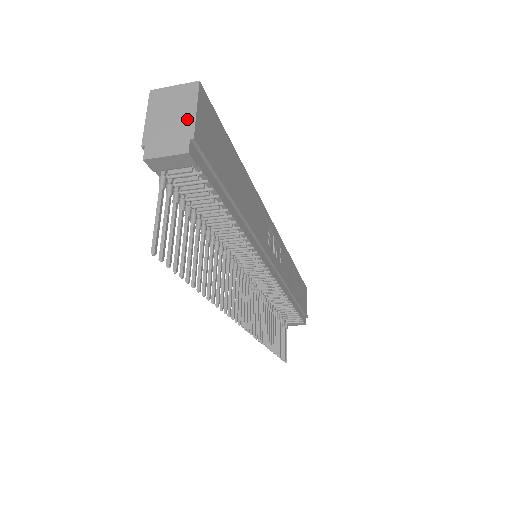
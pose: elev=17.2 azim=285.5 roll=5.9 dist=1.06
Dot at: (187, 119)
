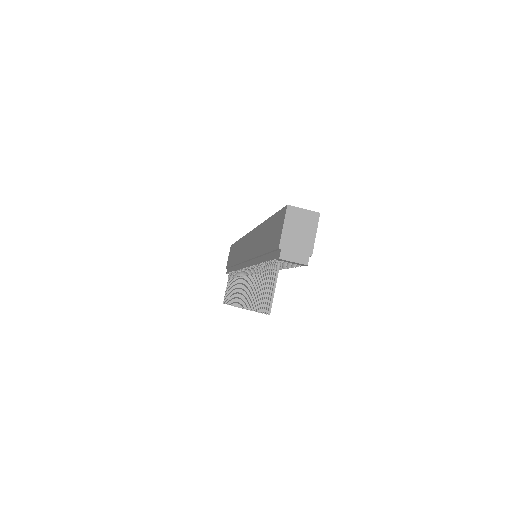
Dot at: (310, 240)
